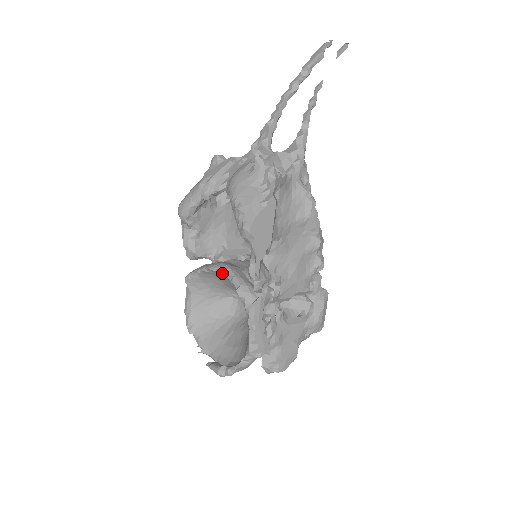
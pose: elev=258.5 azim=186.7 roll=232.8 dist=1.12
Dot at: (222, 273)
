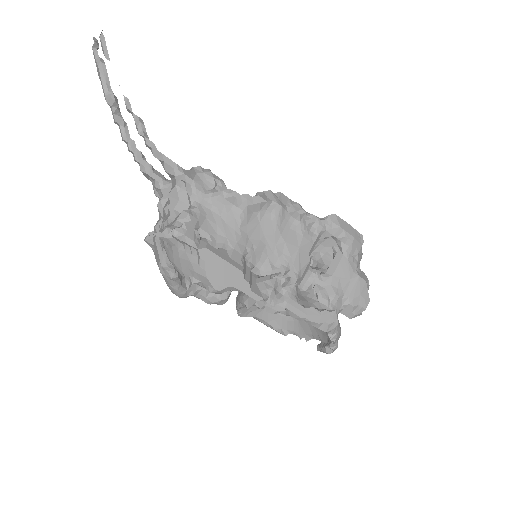
Dot at: (246, 307)
